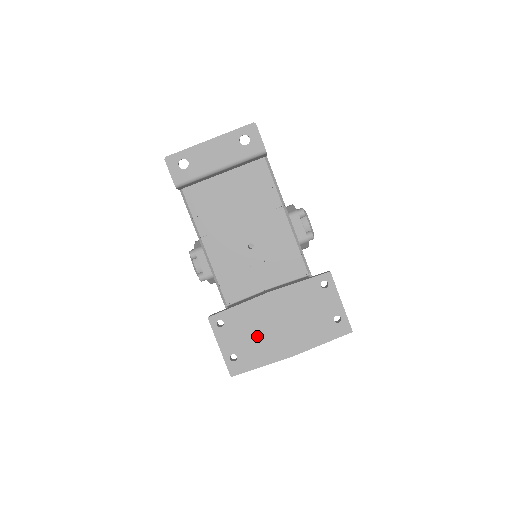
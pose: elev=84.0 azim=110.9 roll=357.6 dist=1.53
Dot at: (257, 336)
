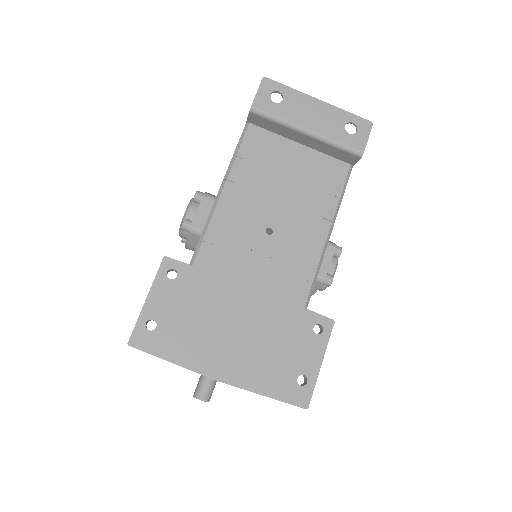
Dot at: (199, 323)
